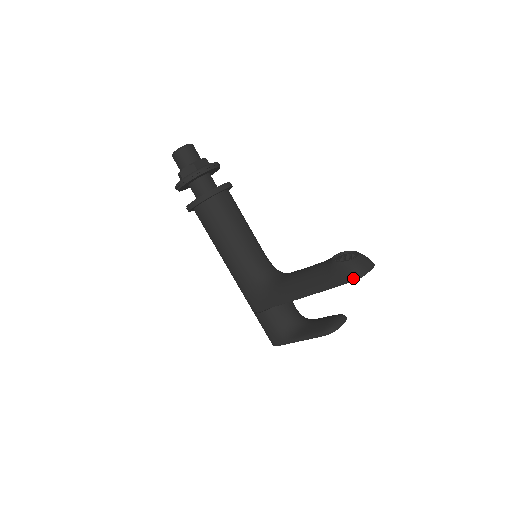
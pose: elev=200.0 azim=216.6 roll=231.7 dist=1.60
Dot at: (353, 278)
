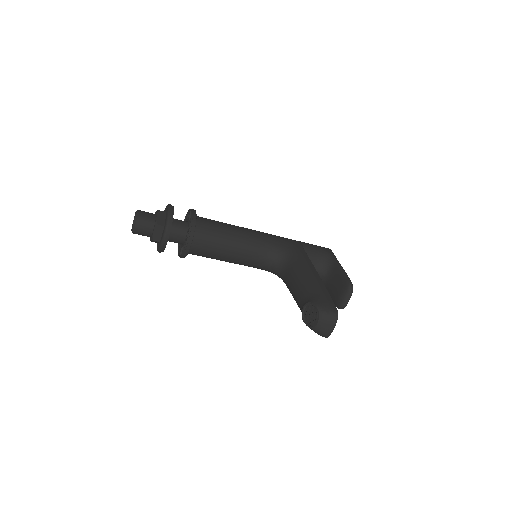
Dot at: (322, 336)
